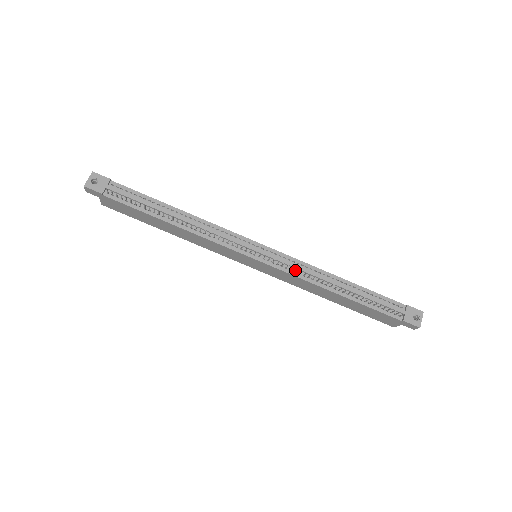
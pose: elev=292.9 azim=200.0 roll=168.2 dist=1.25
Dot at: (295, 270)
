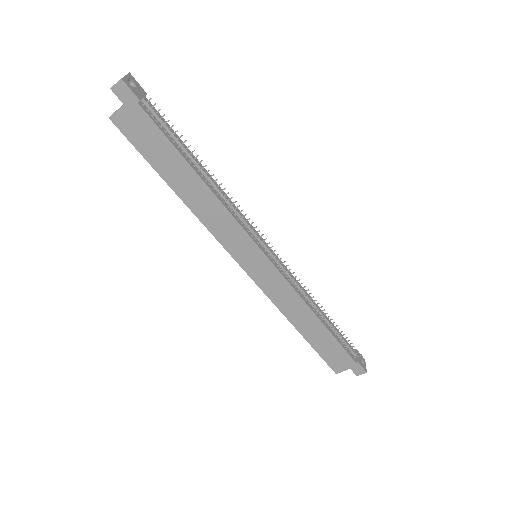
Dot at: (295, 281)
